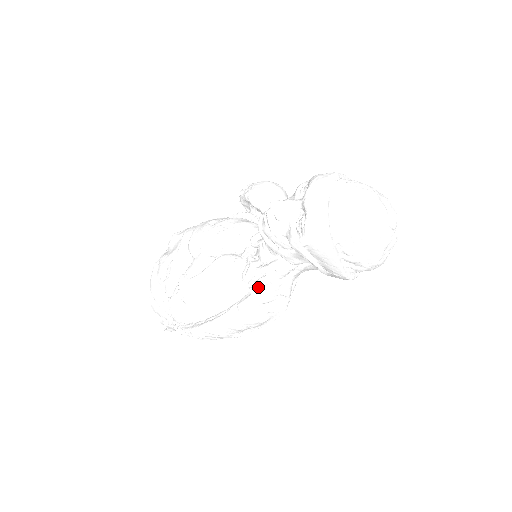
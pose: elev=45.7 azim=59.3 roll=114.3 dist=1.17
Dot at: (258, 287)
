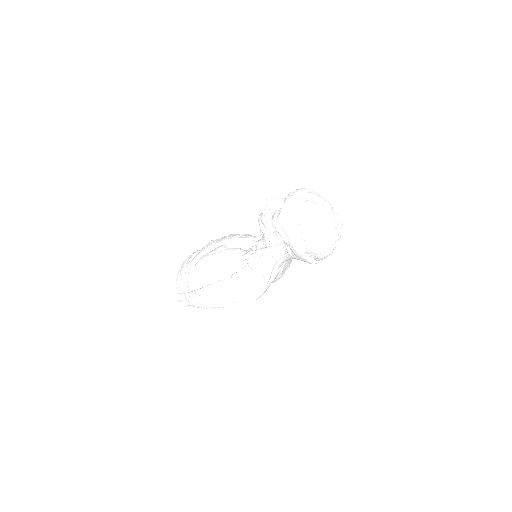
Dot at: (249, 265)
